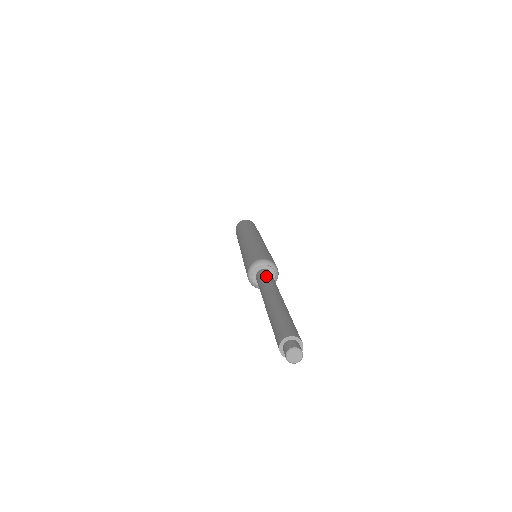
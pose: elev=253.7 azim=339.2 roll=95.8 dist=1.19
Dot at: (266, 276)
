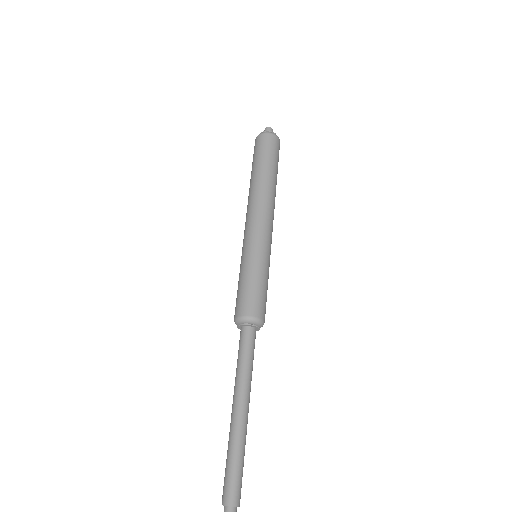
Dot at: (239, 352)
